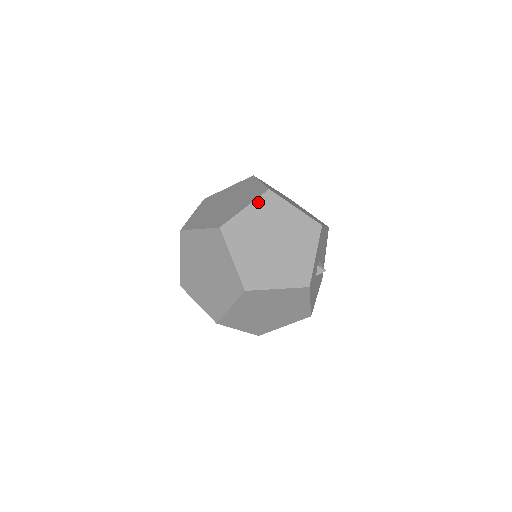
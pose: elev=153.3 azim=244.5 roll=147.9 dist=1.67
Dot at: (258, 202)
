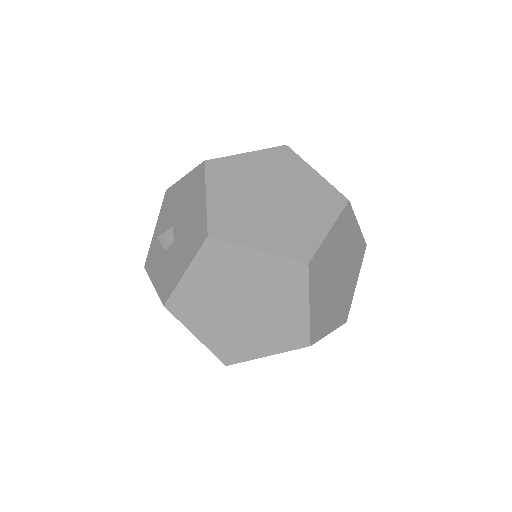
Dot at: occluded
